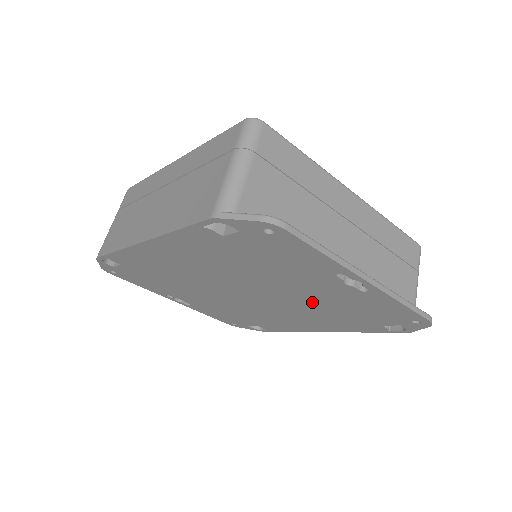
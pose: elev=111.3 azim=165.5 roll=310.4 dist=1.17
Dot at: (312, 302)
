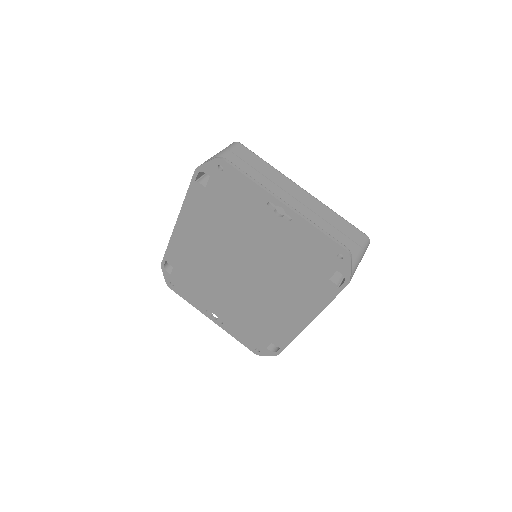
Dot at: (277, 261)
